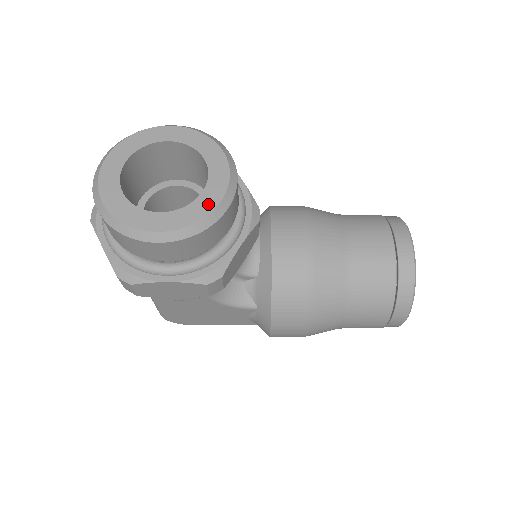
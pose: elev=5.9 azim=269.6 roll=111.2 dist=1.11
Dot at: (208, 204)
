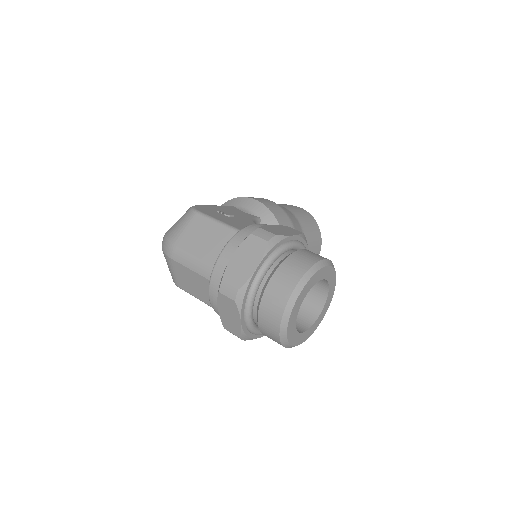
Dot at: (320, 321)
